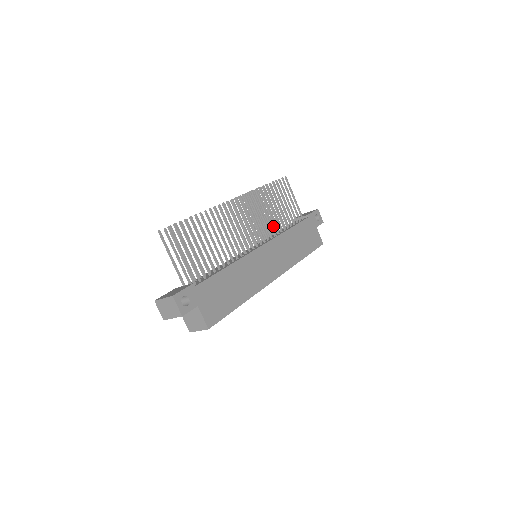
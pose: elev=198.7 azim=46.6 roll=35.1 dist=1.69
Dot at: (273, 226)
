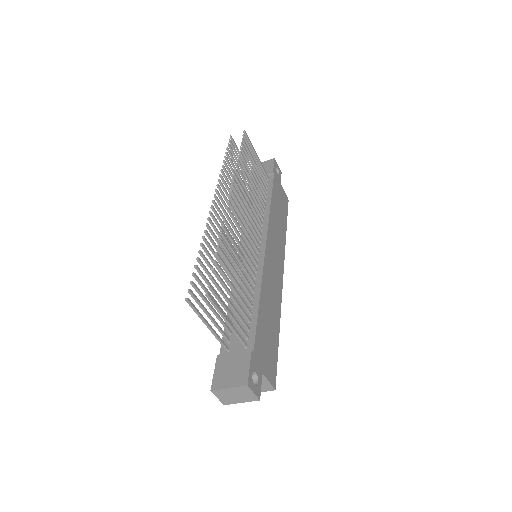
Dot at: occluded
